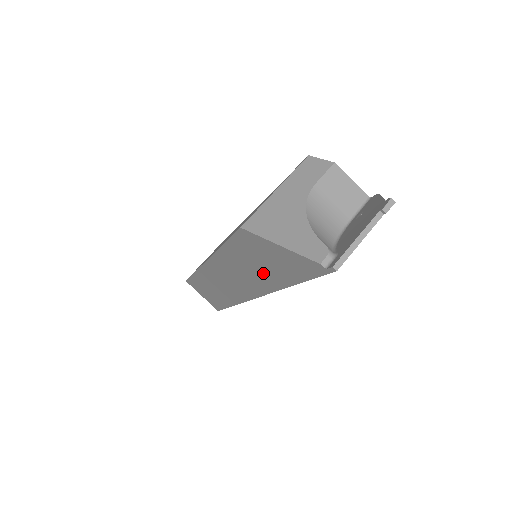
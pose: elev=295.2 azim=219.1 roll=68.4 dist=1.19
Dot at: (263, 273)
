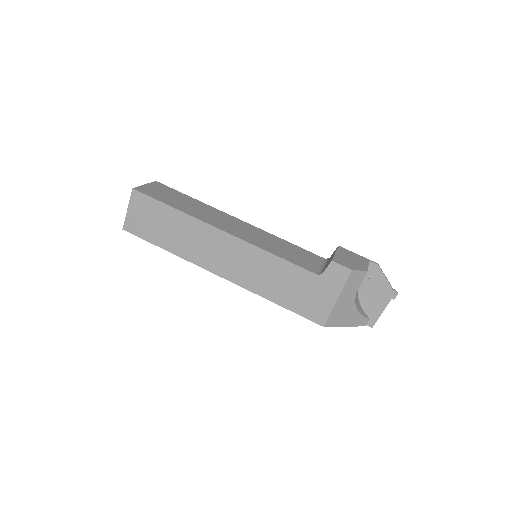
Dot at: occluded
